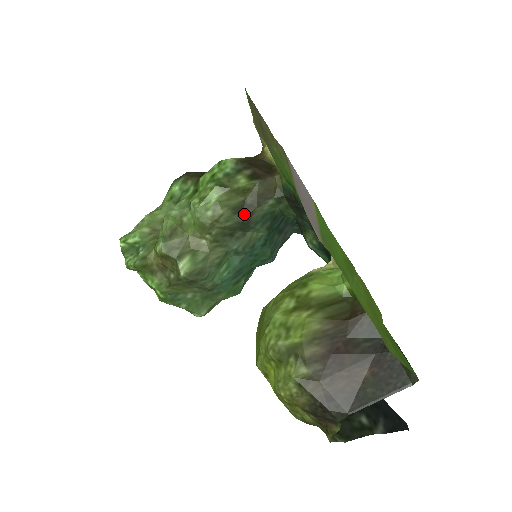
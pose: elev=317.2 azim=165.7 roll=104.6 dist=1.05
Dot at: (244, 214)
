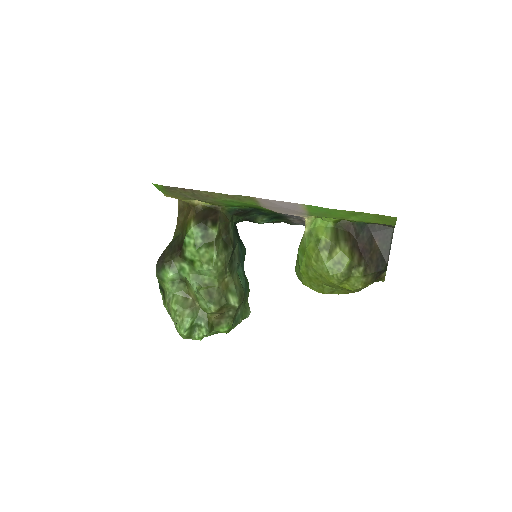
Dot at: (229, 245)
